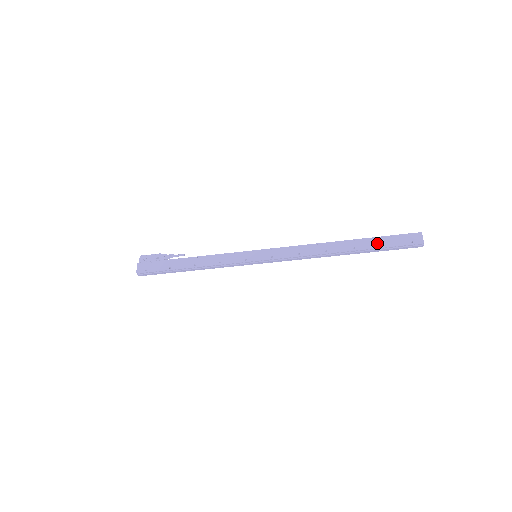
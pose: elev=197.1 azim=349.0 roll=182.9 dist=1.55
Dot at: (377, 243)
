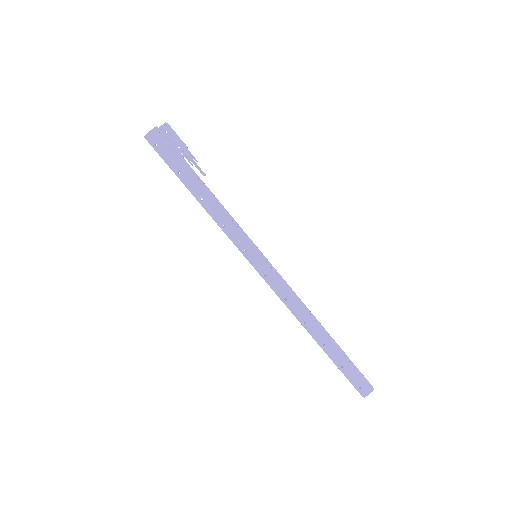
Dot at: (341, 361)
